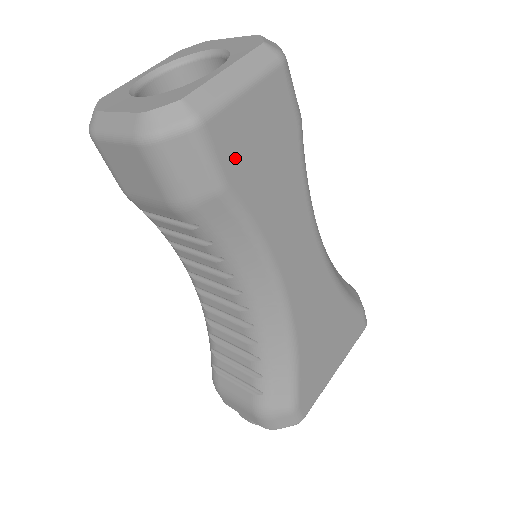
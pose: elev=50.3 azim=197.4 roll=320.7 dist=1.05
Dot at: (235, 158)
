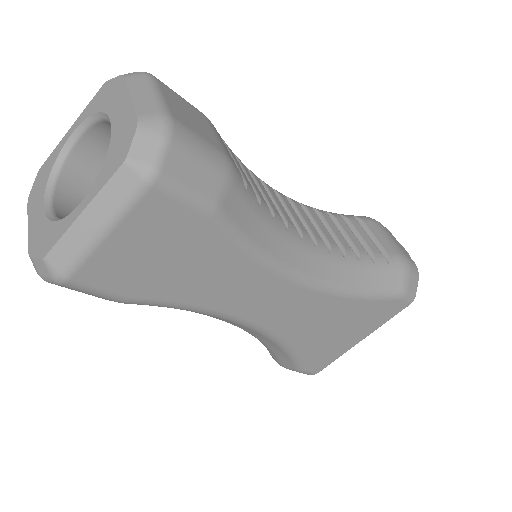
Dot at: (126, 281)
